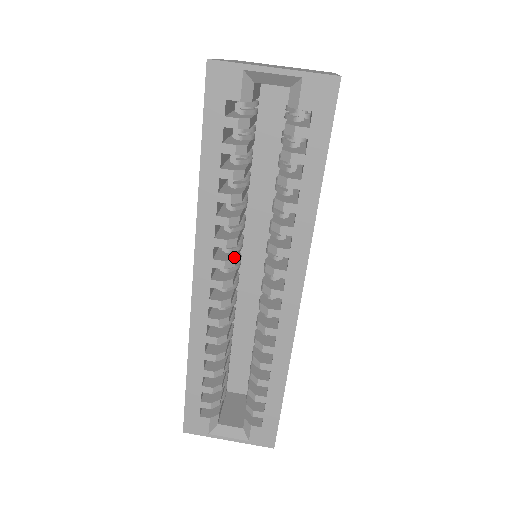
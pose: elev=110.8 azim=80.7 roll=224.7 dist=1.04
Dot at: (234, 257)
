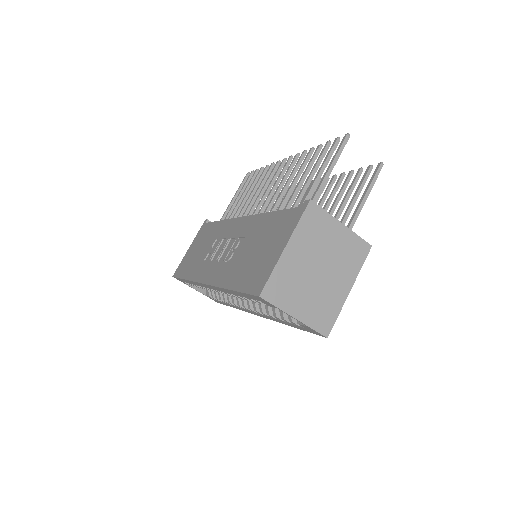
Dot at: occluded
